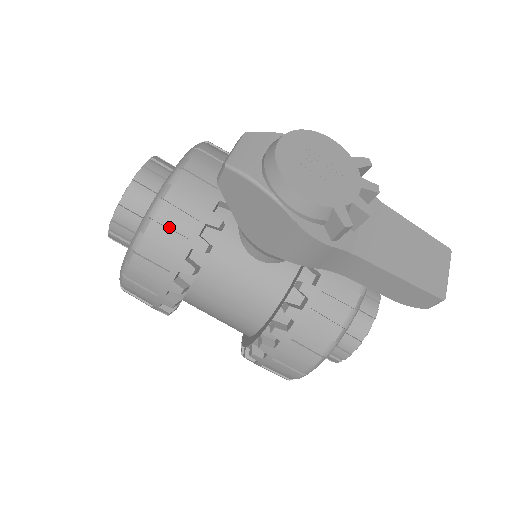
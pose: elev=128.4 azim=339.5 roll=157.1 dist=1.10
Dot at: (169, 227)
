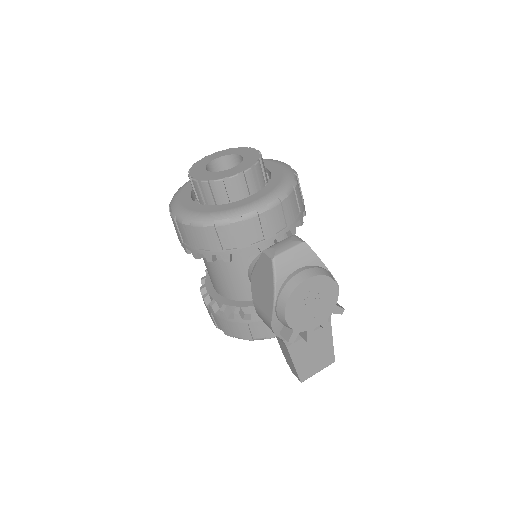
Dot at: (219, 236)
